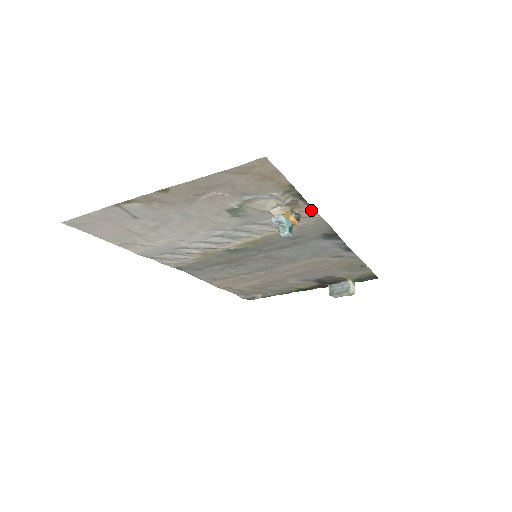
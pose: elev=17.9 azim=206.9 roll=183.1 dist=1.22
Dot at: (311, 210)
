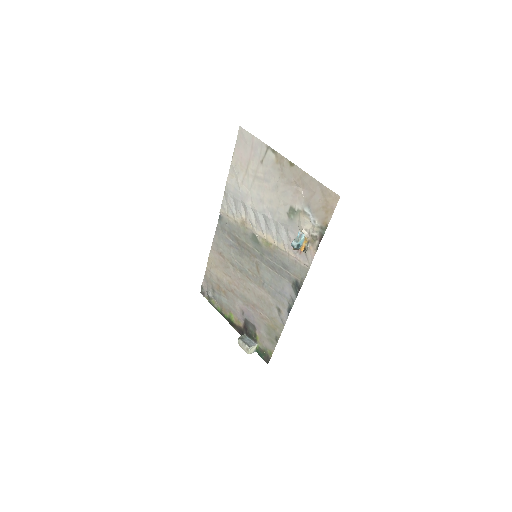
Dot at: (314, 254)
